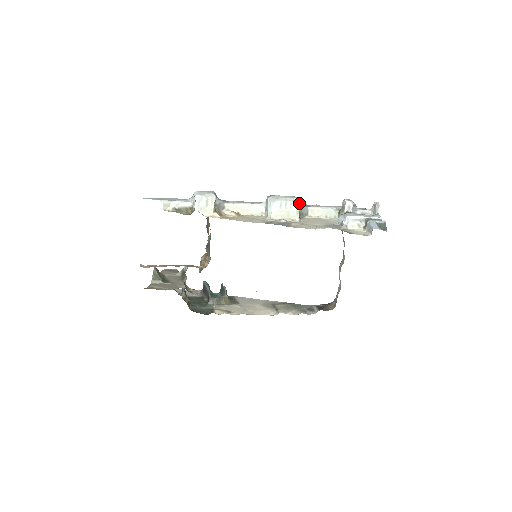
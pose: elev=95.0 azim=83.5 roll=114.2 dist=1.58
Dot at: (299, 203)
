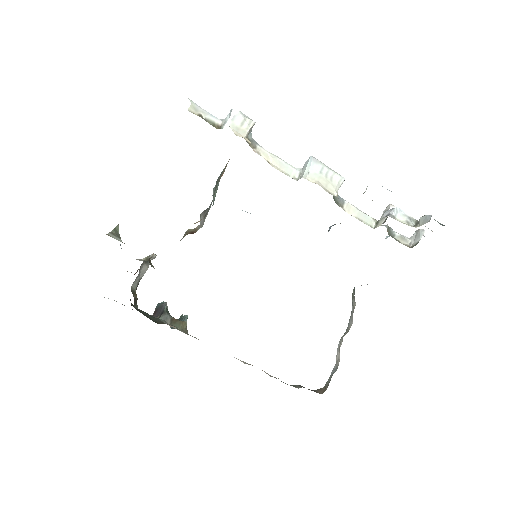
Dot at: (341, 179)
